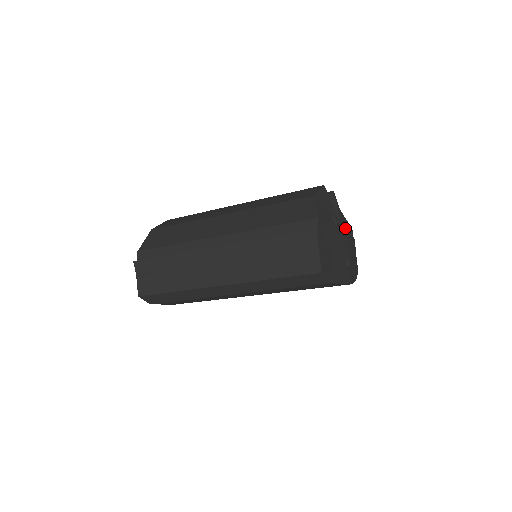
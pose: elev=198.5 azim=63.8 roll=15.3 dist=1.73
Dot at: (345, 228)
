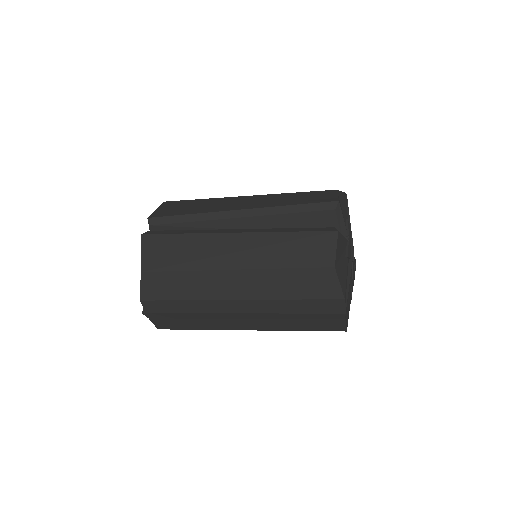
Dot at: occluded
